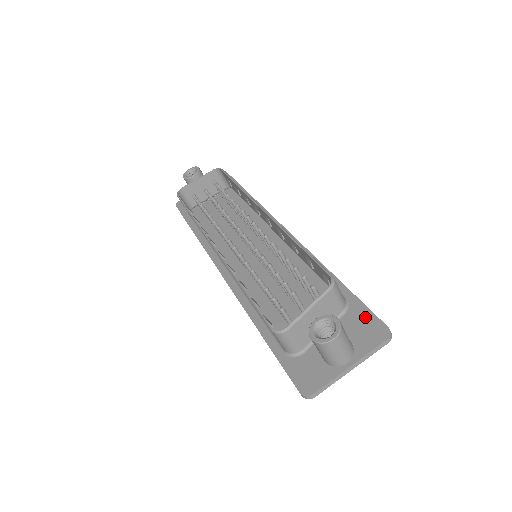
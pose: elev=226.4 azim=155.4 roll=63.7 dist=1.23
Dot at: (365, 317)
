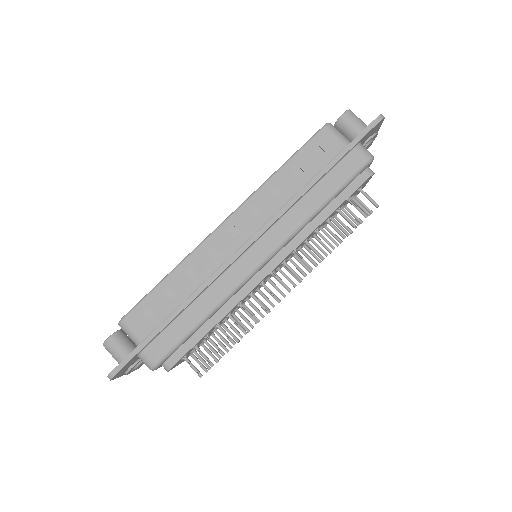
Dot at: occluded
